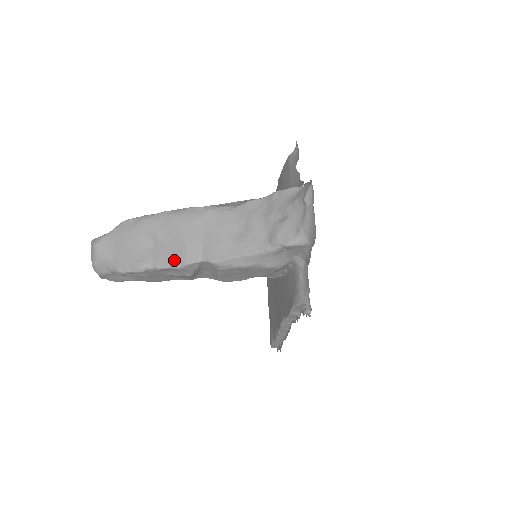
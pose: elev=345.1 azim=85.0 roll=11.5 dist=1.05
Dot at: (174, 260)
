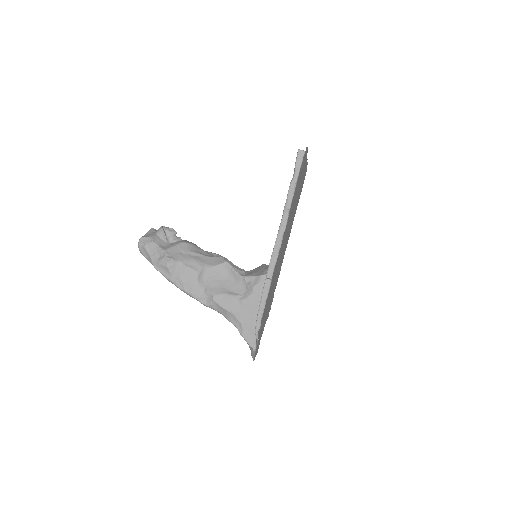
Dot at: occluded
